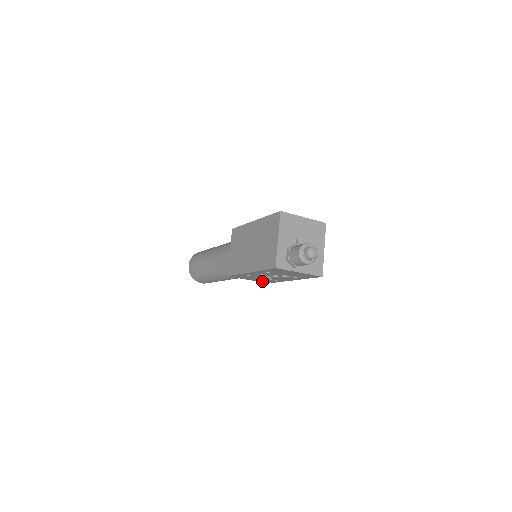
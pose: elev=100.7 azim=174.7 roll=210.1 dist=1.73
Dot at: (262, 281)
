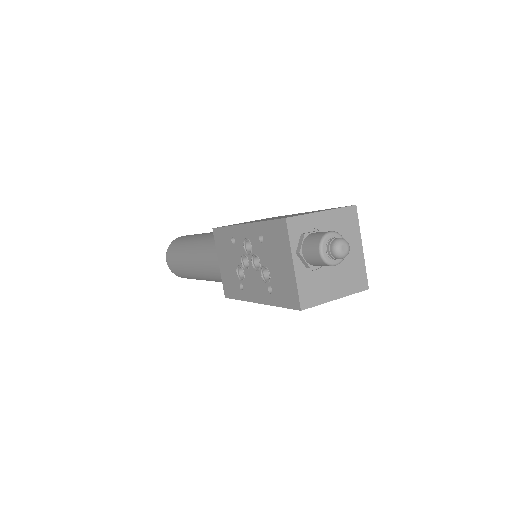
Dot at: (226, 282)
